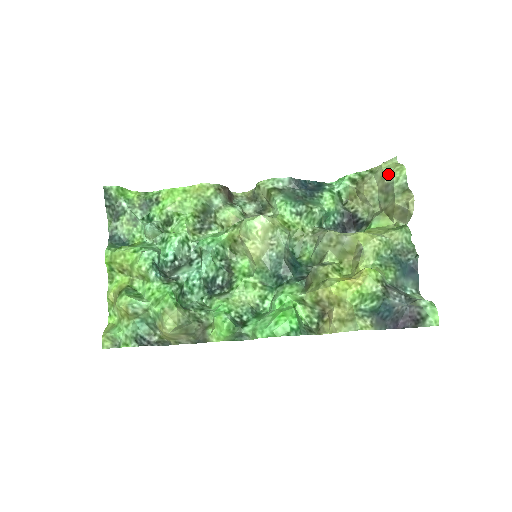
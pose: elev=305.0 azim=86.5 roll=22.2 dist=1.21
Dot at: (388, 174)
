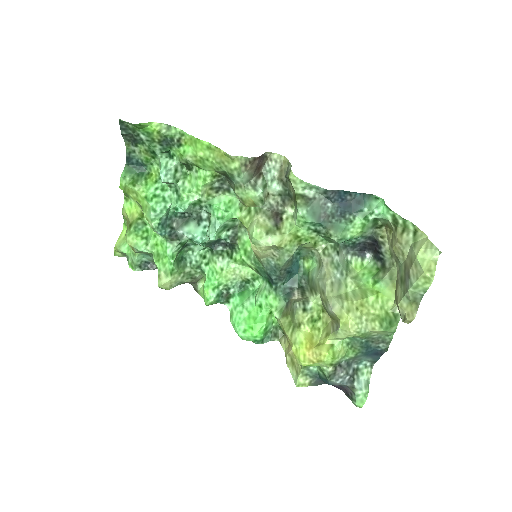
Dot at: (416, 268)
